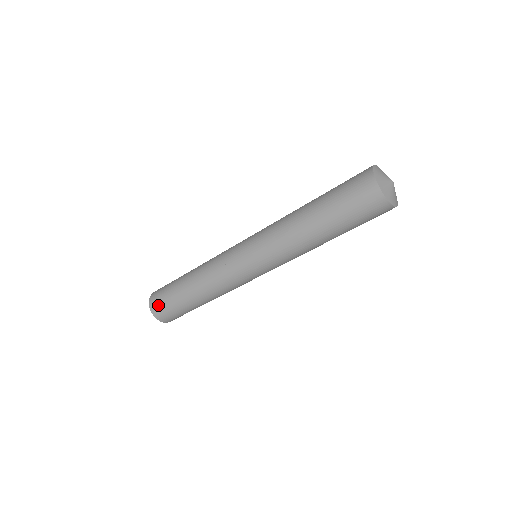
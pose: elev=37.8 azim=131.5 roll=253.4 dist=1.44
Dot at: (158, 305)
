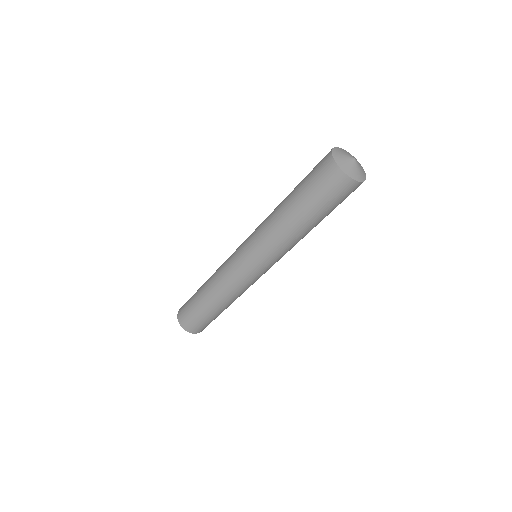
Dot at: (194, 327)
